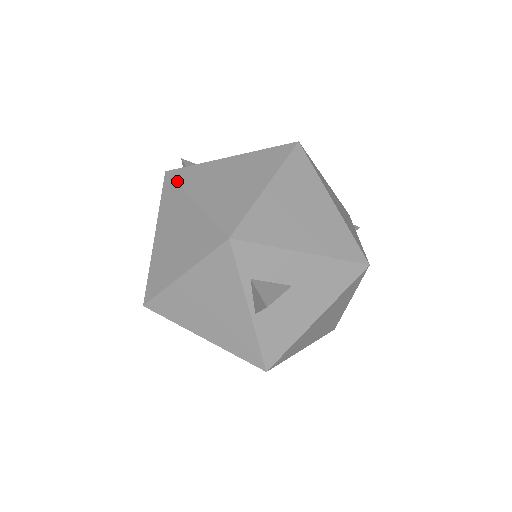
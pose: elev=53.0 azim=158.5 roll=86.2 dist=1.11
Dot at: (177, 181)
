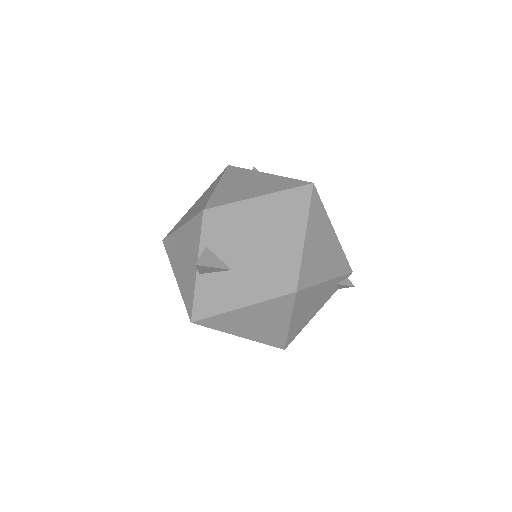
Dot at: (225, 172)
